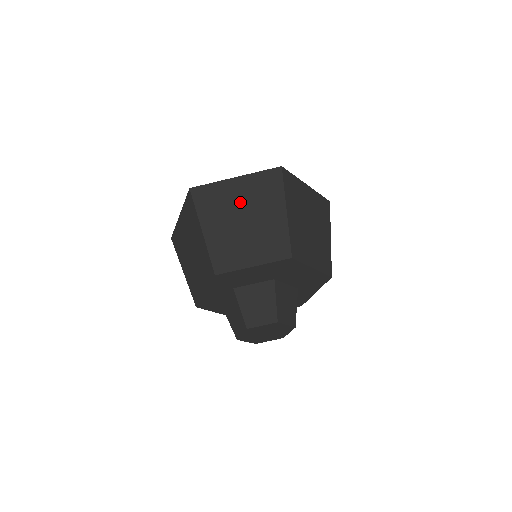
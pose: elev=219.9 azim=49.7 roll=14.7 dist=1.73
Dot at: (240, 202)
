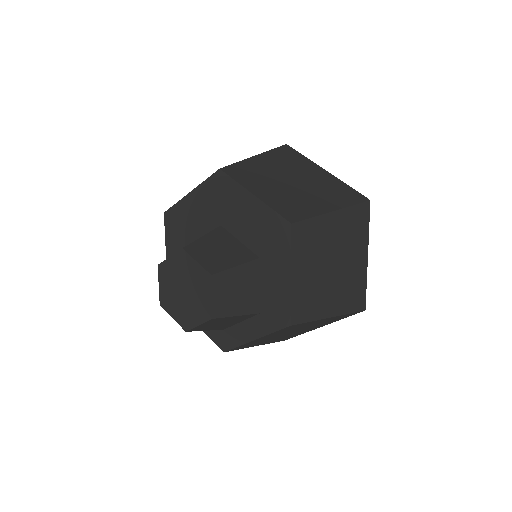
Dot at: occluded
